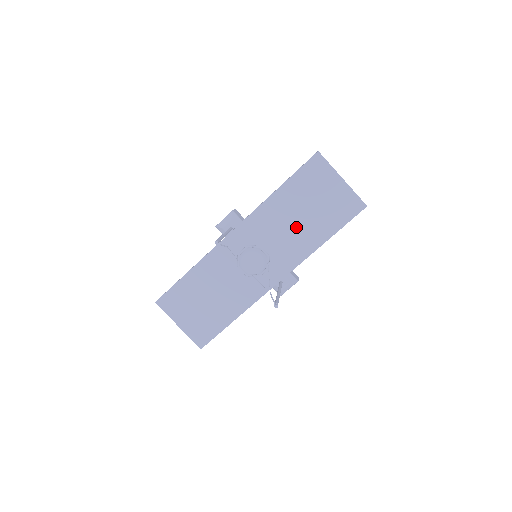
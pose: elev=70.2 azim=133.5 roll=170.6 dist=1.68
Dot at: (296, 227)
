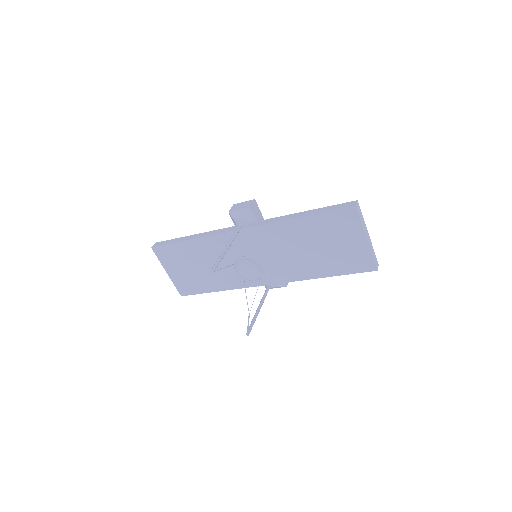
Dot at: (303, 254)
